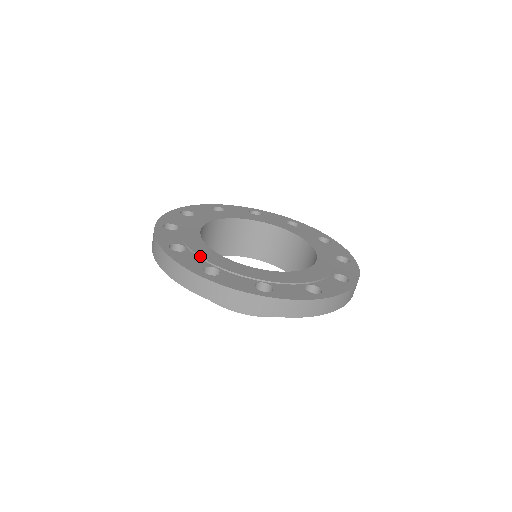
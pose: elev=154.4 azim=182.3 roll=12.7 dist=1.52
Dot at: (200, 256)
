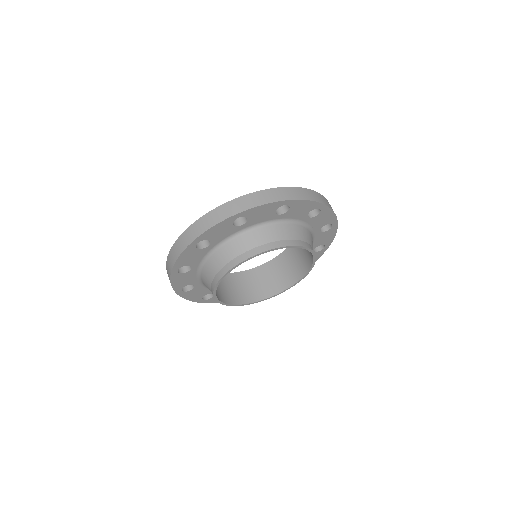
Dot at: occluded
